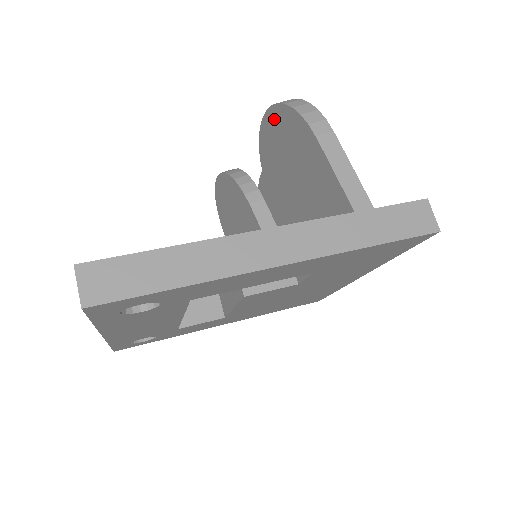
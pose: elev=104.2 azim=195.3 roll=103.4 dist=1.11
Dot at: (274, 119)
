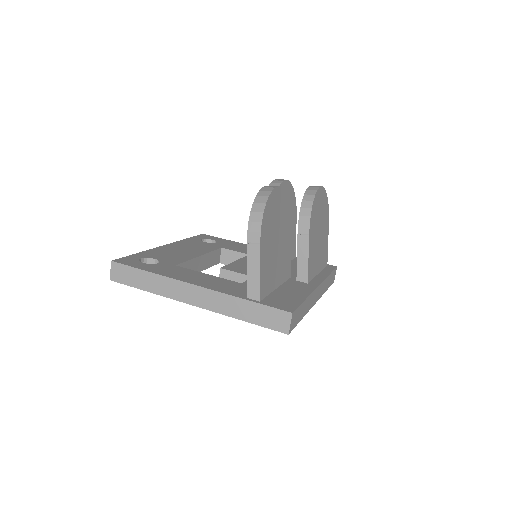
Dot at: occluded
